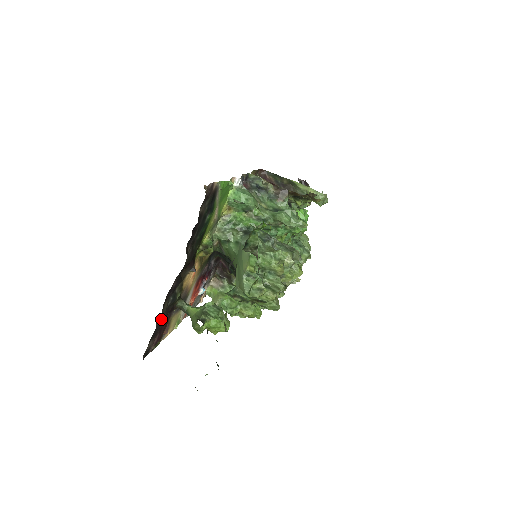
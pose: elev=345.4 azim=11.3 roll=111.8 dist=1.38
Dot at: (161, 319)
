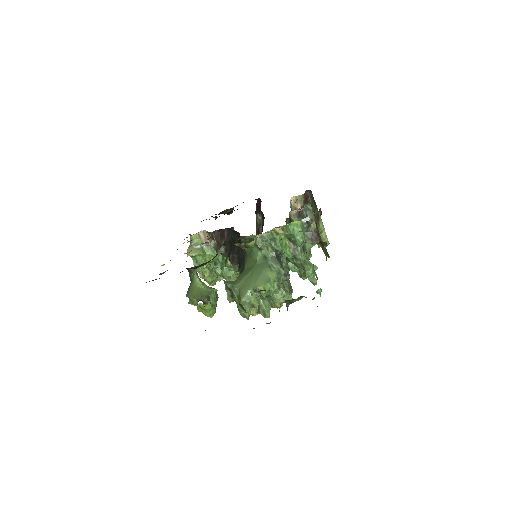
Dot at: occluded
